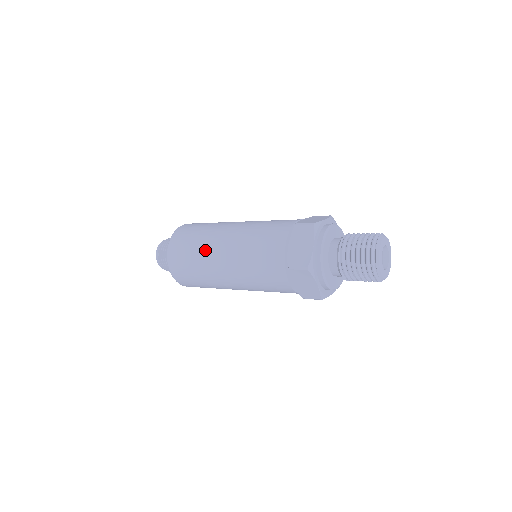
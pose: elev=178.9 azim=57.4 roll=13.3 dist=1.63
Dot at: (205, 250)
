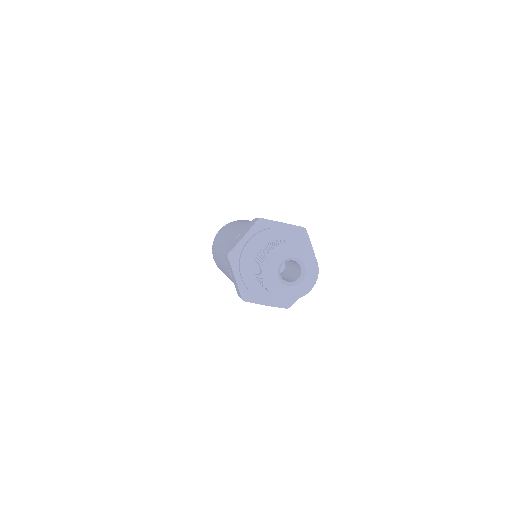
Dot at: (220, 267)
